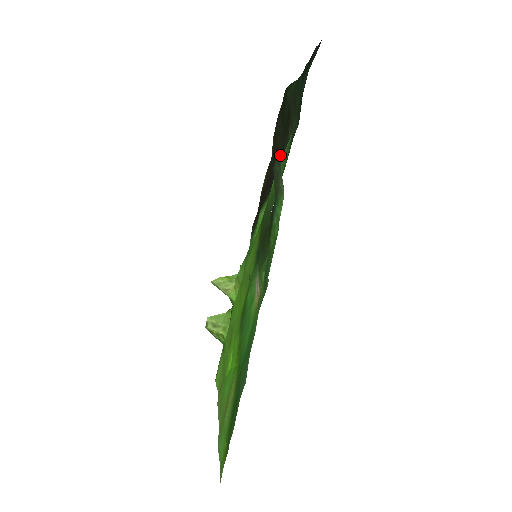
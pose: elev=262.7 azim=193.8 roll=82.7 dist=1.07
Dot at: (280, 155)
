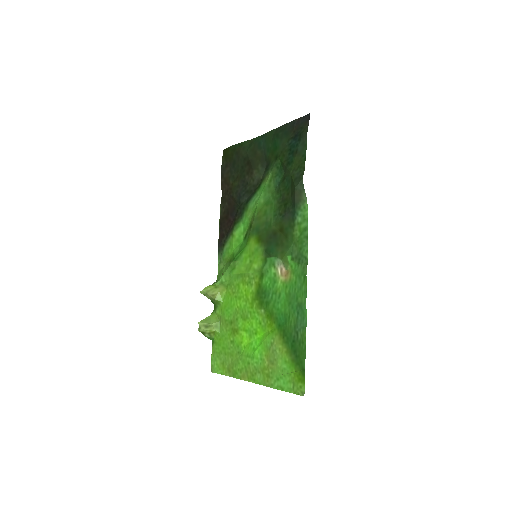
Dot at: (302, 179)
